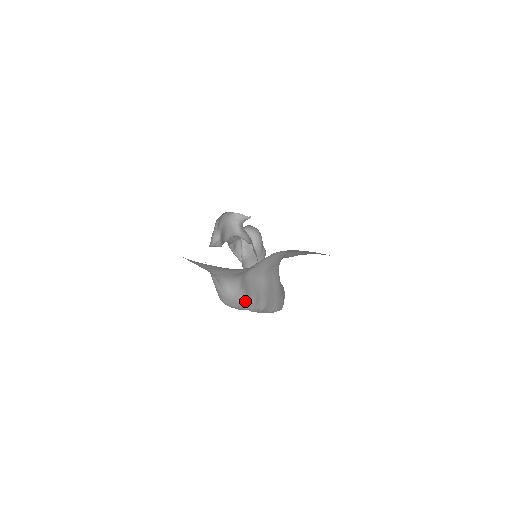
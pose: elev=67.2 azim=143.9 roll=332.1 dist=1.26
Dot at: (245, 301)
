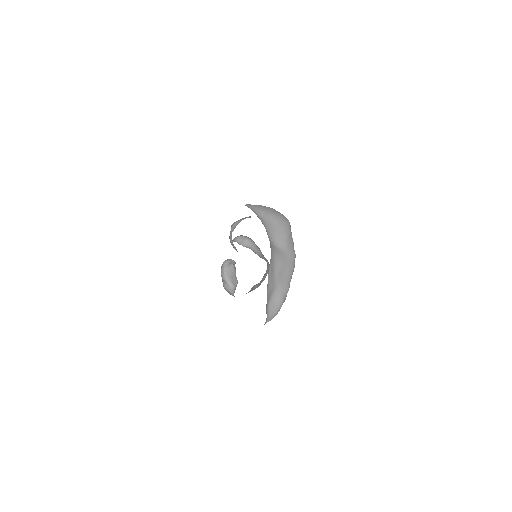
Dot at: (279, 310)
